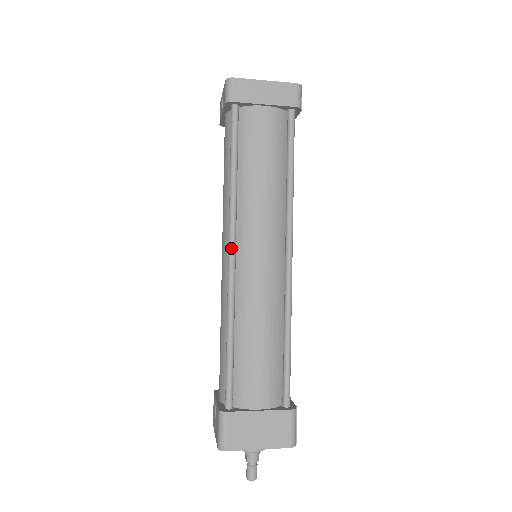
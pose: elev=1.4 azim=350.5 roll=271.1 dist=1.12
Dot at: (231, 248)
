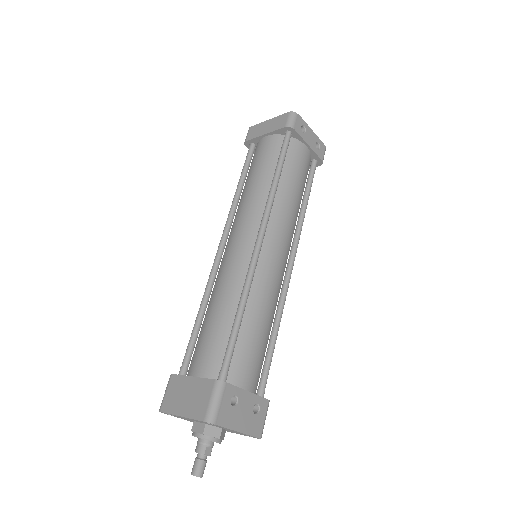
Dot at: (220, 241)
